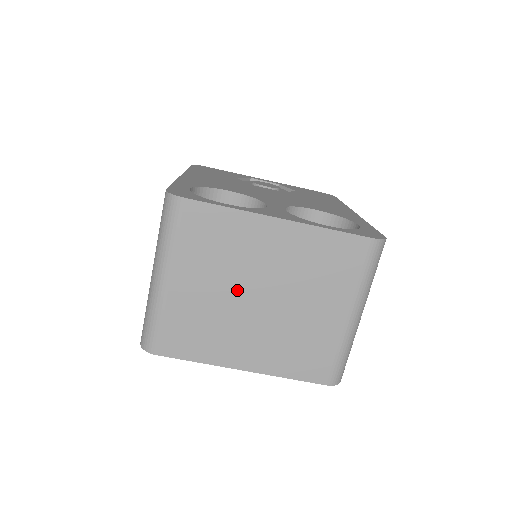
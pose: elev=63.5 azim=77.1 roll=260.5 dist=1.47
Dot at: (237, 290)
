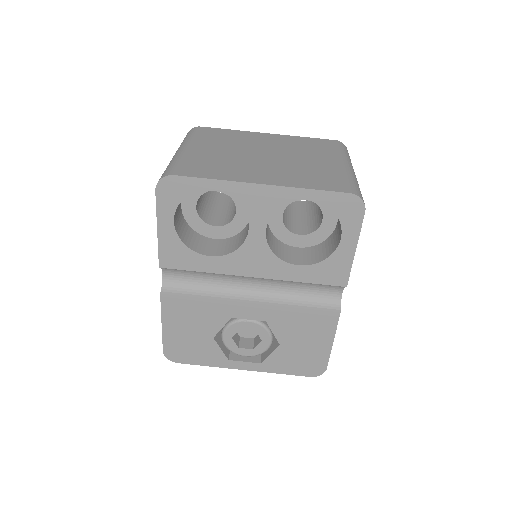
Dot at: (245, 152)
